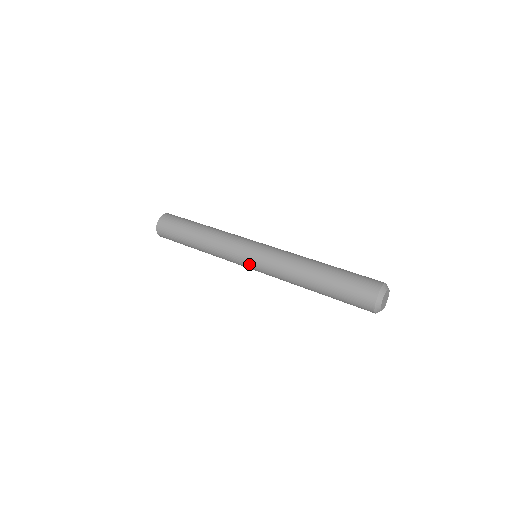
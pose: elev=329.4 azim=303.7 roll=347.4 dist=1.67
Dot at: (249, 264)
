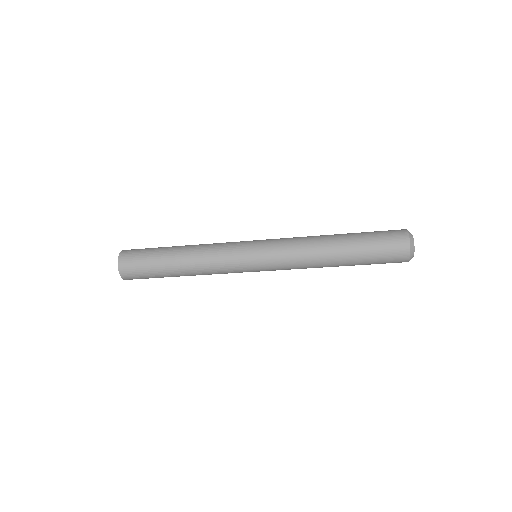
Dot at: (256, 267)
